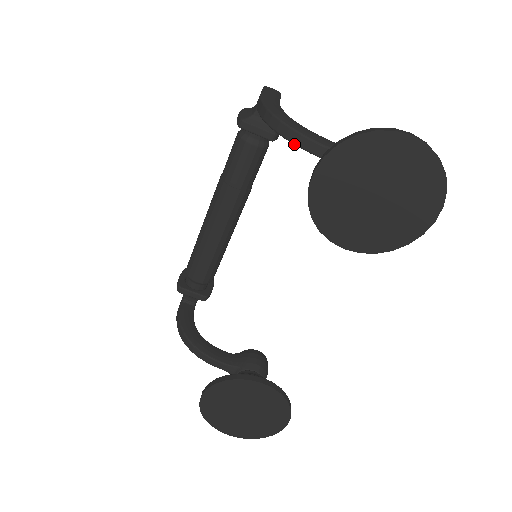
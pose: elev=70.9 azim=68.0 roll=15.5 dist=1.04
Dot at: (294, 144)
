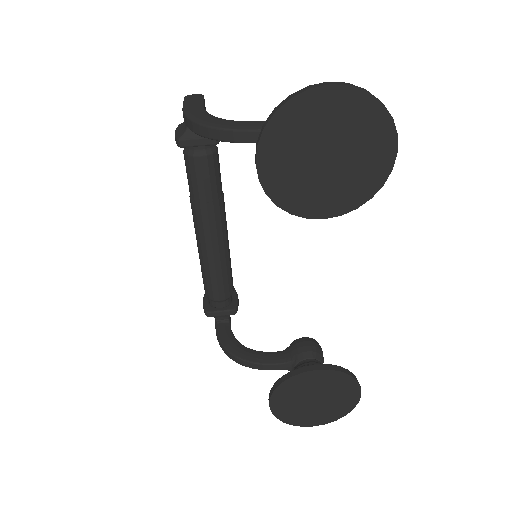
Dot at: (231, 142)
